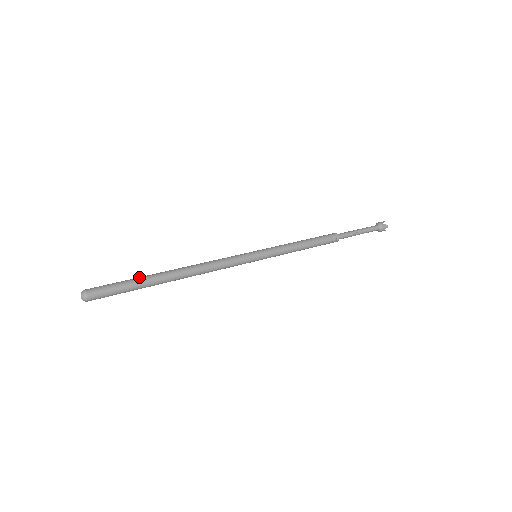
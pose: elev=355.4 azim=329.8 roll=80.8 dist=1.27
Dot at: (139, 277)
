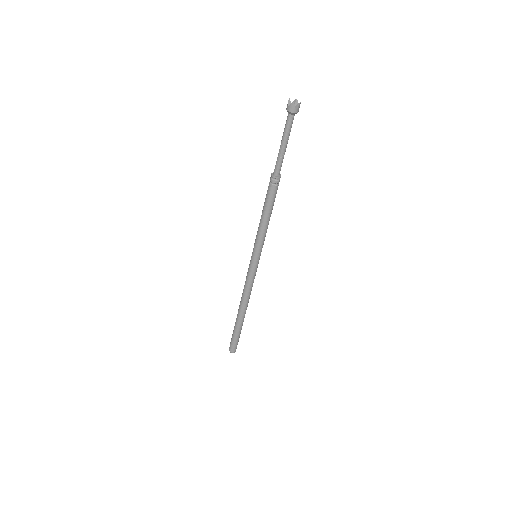
Dot at: (237, 330)
